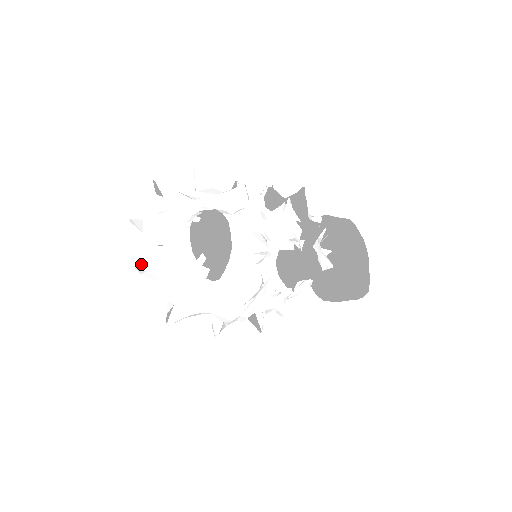
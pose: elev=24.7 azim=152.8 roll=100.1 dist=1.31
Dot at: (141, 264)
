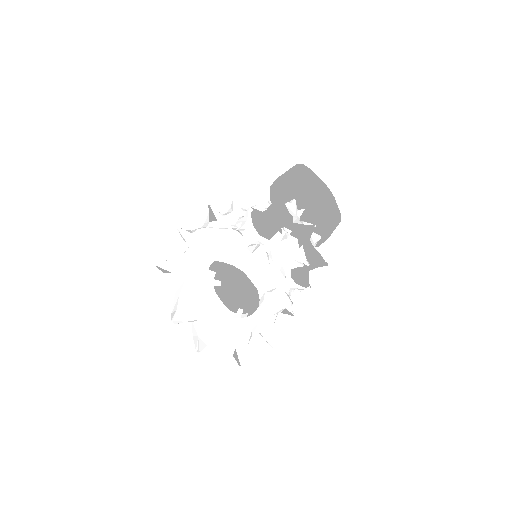
Dot at: (202, 345)
